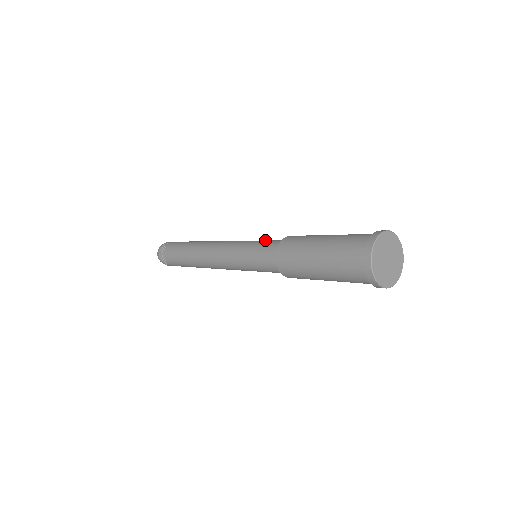
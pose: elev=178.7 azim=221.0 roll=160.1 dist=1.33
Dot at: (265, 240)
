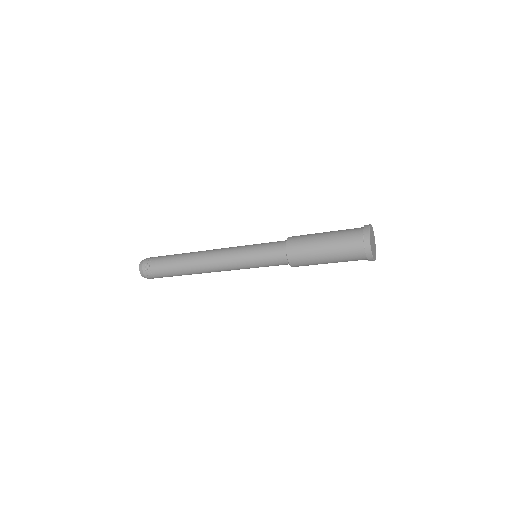
Dot at: occluded
